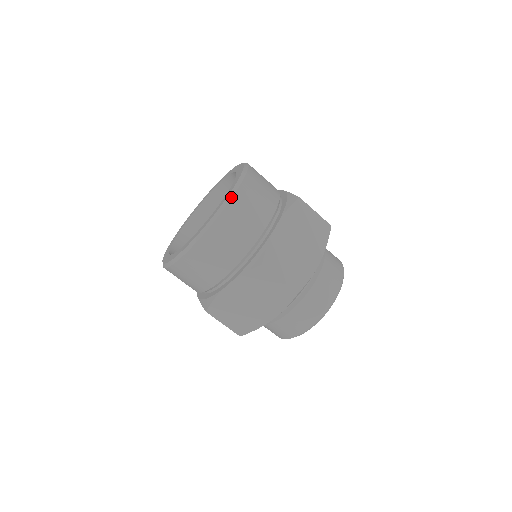
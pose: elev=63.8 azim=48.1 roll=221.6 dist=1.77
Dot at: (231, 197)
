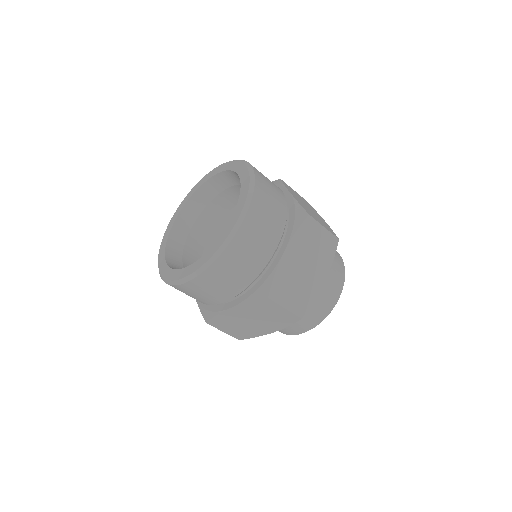
Dot at: (185, 282)
